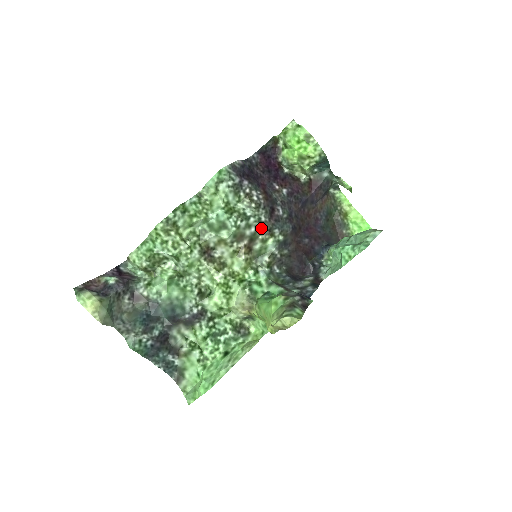
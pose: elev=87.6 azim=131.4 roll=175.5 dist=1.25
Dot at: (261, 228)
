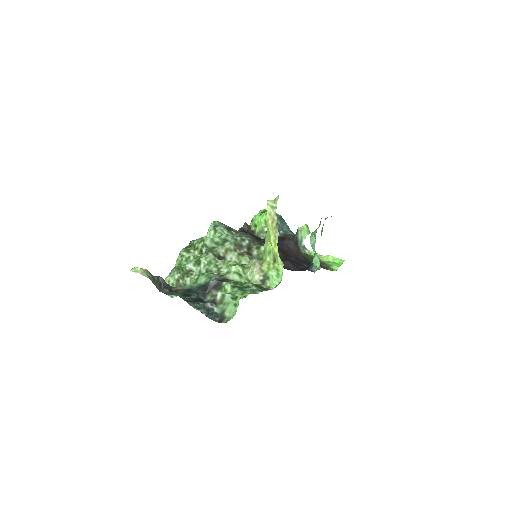
Dot at: (252, 241)
